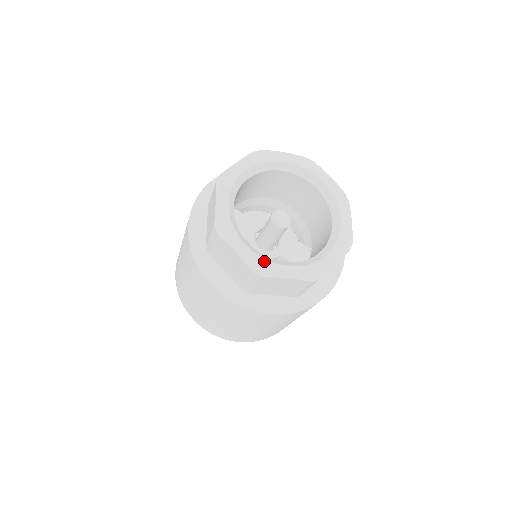
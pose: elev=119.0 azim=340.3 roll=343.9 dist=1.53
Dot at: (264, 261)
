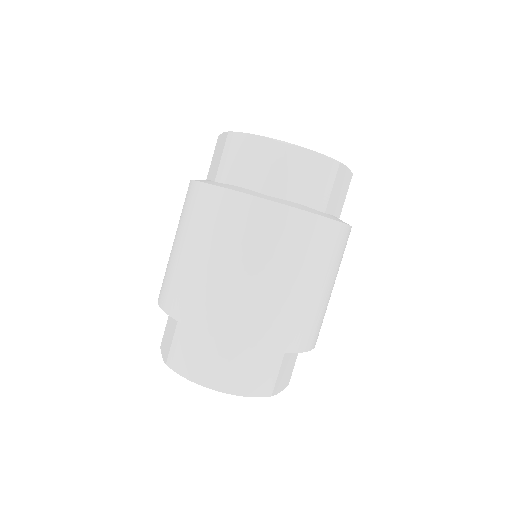
Dot at: occluded
